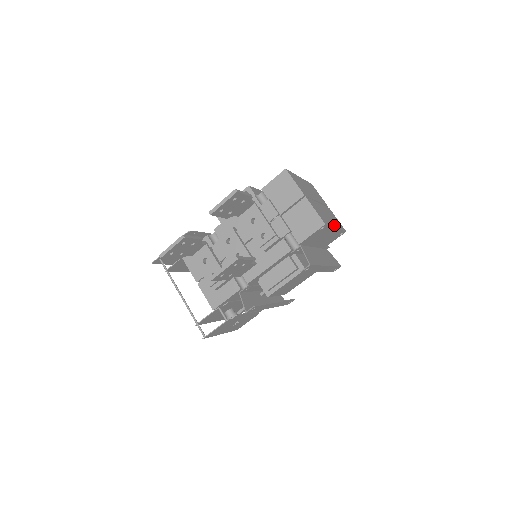
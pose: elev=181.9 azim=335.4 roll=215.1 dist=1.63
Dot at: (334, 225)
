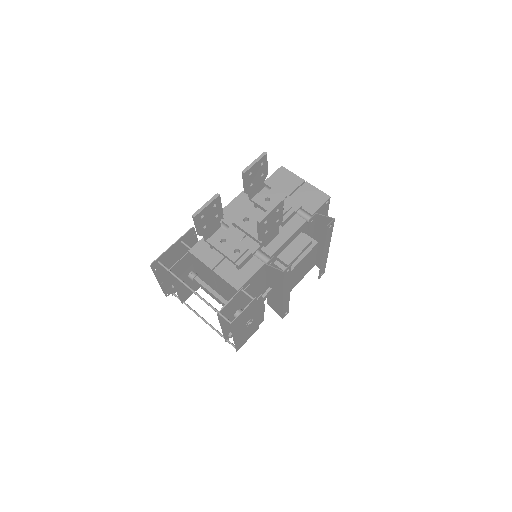
Dot at: occluded
